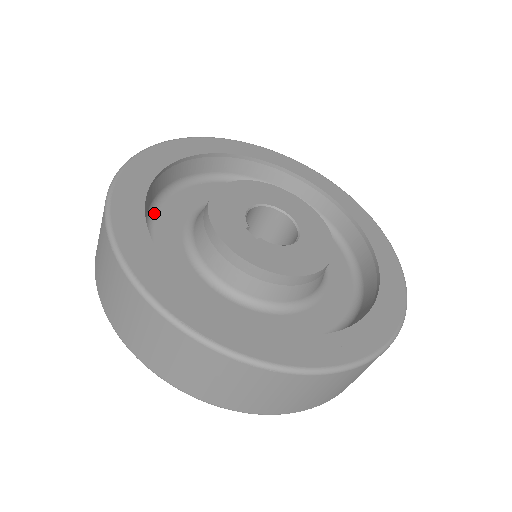
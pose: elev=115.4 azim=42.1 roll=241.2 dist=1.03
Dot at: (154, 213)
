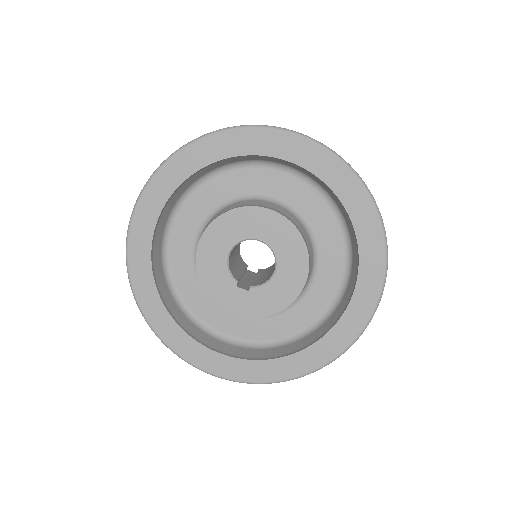
Dot at: (173, 283)
